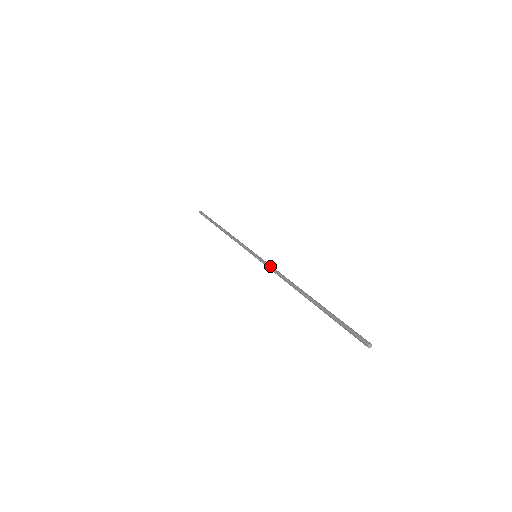
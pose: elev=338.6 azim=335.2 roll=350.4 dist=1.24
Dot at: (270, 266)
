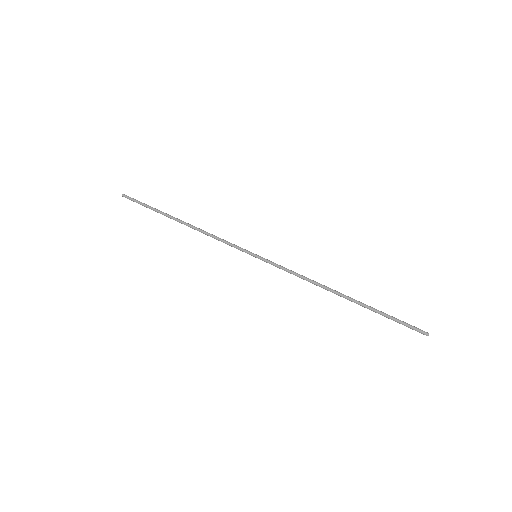
Dot at: (284, 269)
